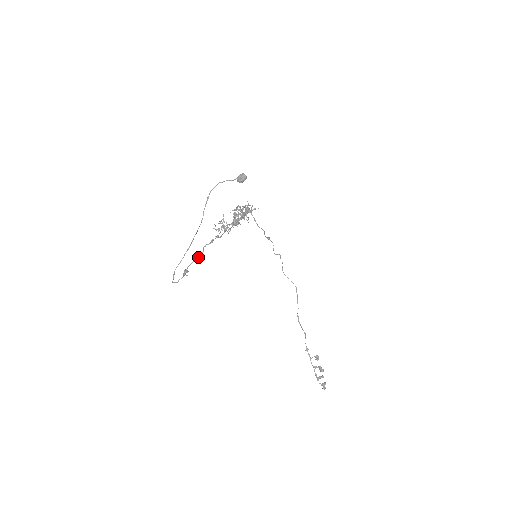
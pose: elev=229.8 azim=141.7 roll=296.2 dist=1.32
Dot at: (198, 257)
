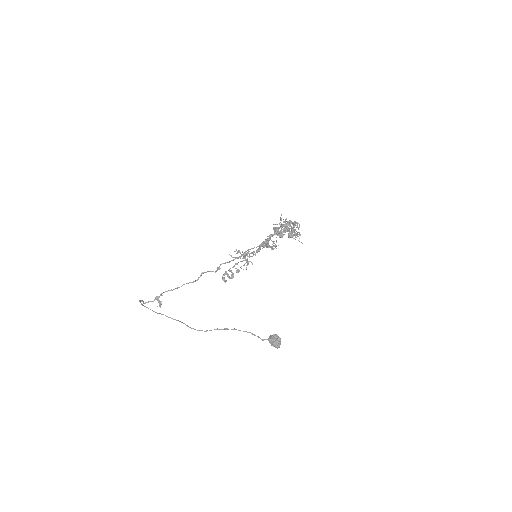
Dot at: occluded
